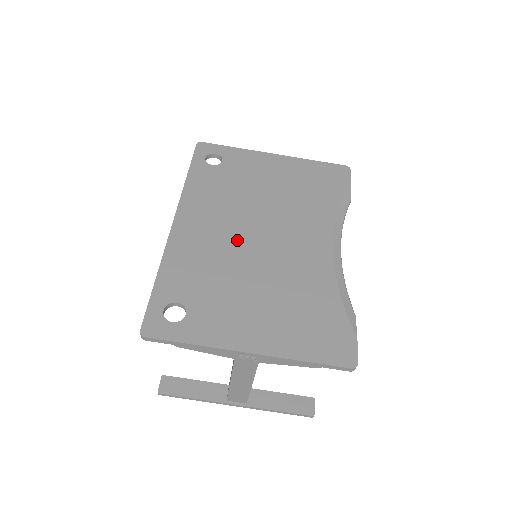
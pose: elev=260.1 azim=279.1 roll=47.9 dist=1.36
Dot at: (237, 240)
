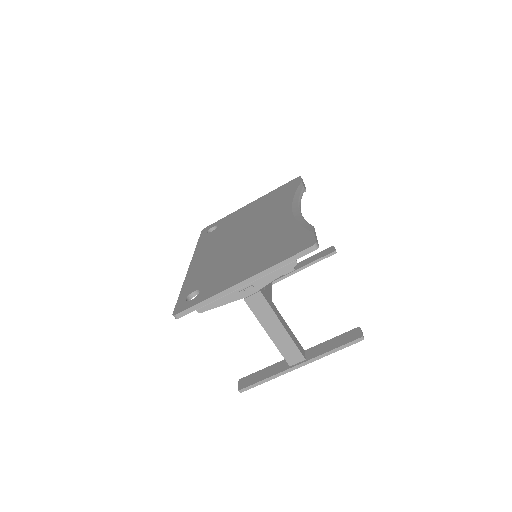
Dot at: (229, 247)
